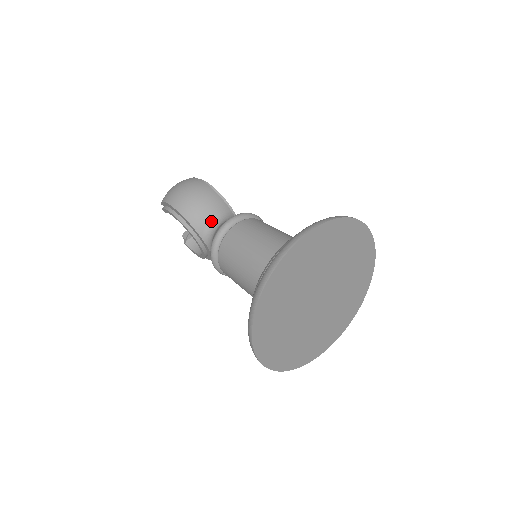
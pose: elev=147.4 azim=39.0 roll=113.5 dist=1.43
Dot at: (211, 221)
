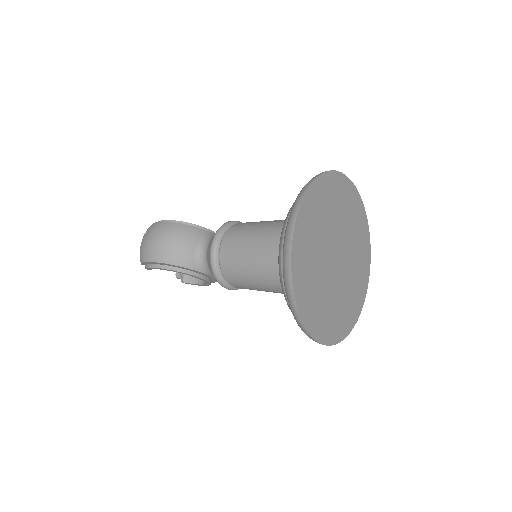
Dot at: (196, 252)
